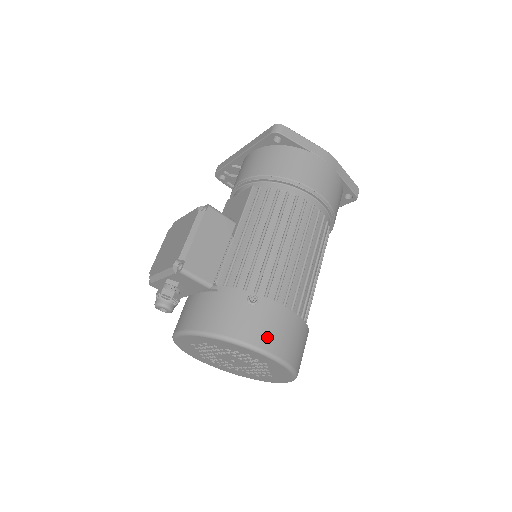
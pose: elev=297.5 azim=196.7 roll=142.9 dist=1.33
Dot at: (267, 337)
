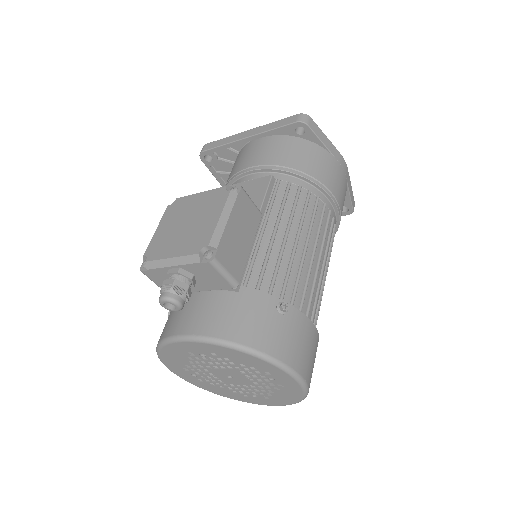
Dot at: (296, 354)
